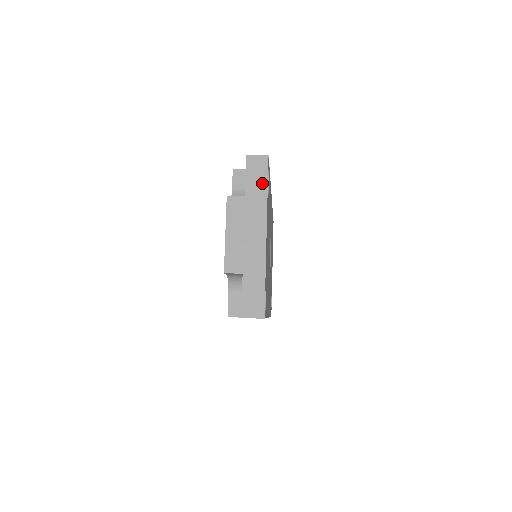
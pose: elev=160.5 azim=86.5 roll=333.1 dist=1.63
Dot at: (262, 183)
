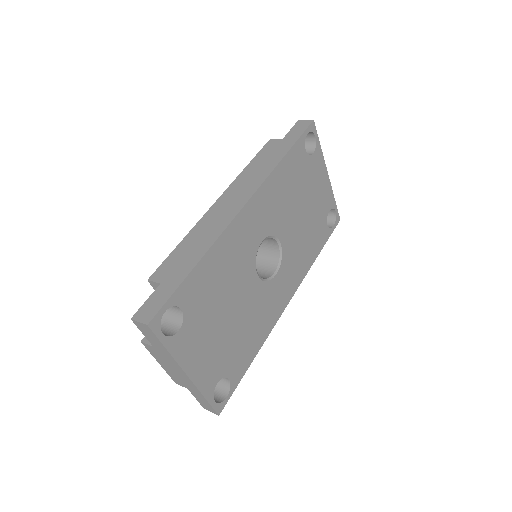
Dot at: (158, 343)
